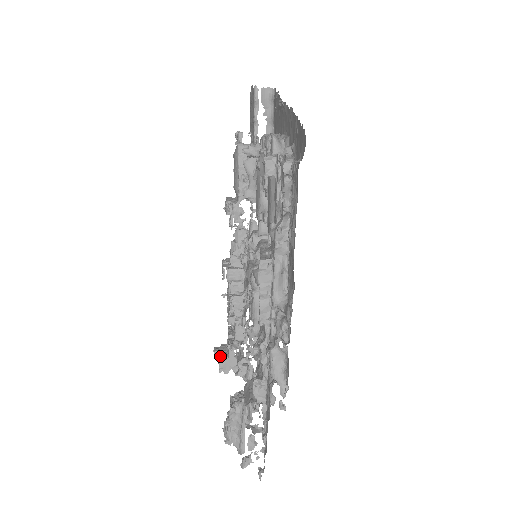
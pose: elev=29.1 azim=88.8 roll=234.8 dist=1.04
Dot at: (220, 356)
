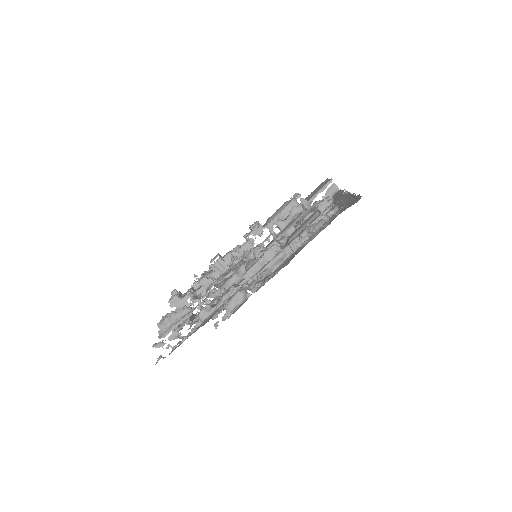
Dot at: (178, 294)
